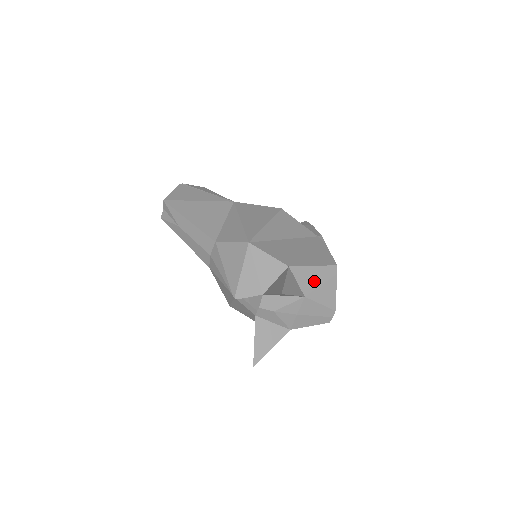
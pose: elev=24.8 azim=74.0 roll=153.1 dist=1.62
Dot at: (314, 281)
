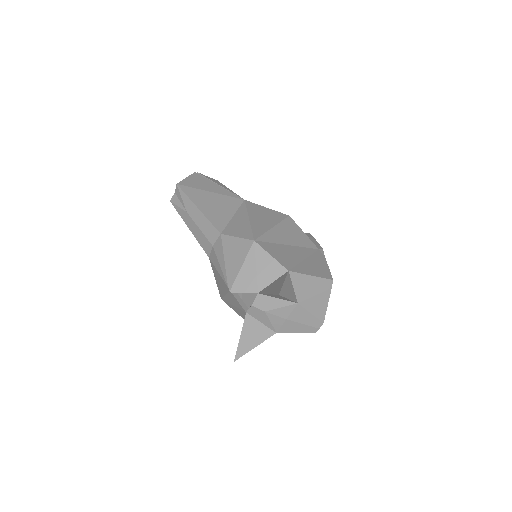
Dot at: (309, 290)
